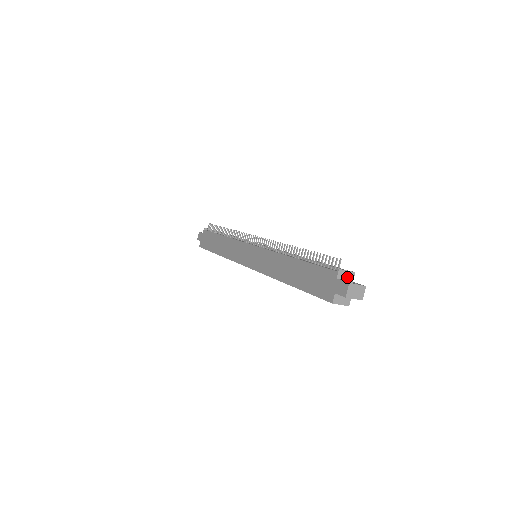
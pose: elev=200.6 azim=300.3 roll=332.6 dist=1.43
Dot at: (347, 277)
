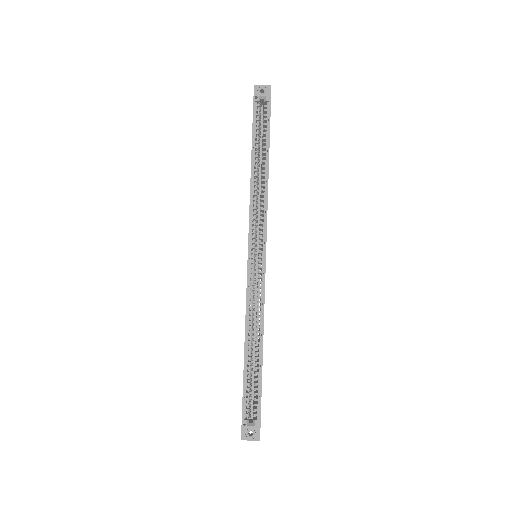
Dot at: occluded
